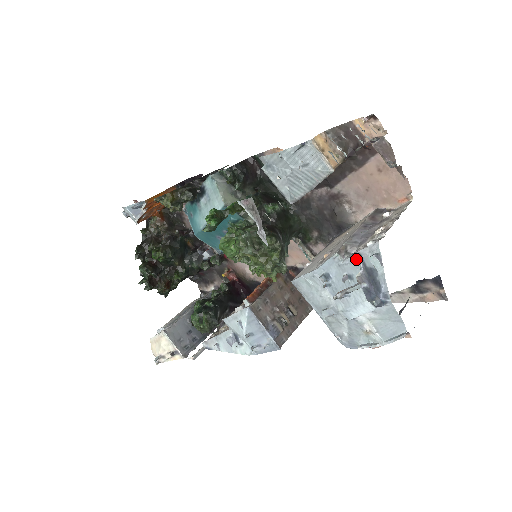
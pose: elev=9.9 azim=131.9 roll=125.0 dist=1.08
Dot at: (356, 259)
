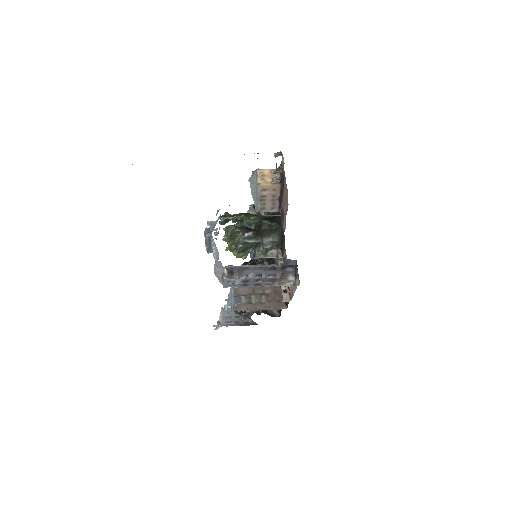
Dot at: (219, 217)
